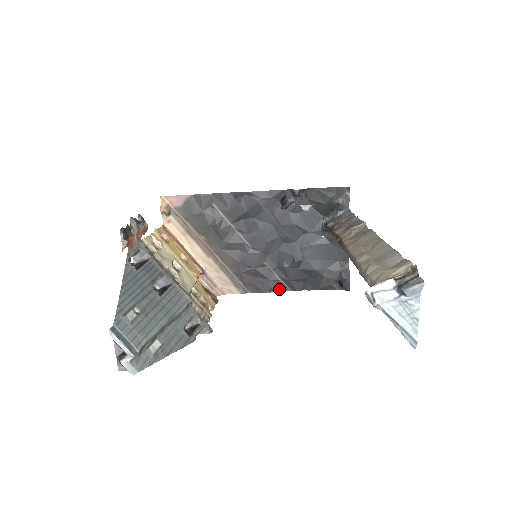
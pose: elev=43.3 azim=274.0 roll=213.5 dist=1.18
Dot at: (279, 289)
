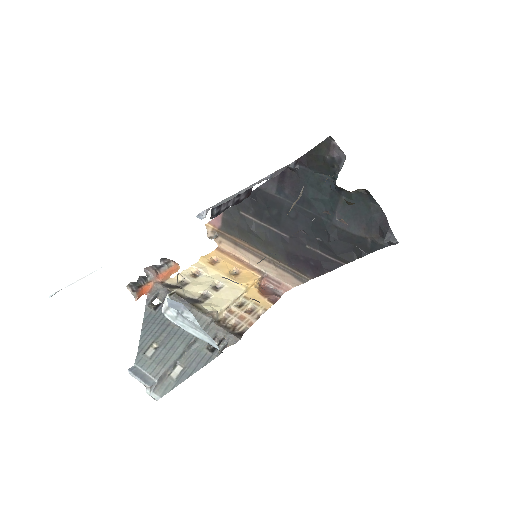
Dot at: (333, 267)
